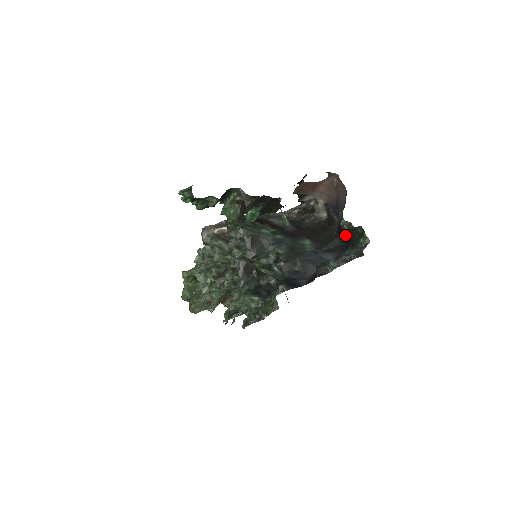
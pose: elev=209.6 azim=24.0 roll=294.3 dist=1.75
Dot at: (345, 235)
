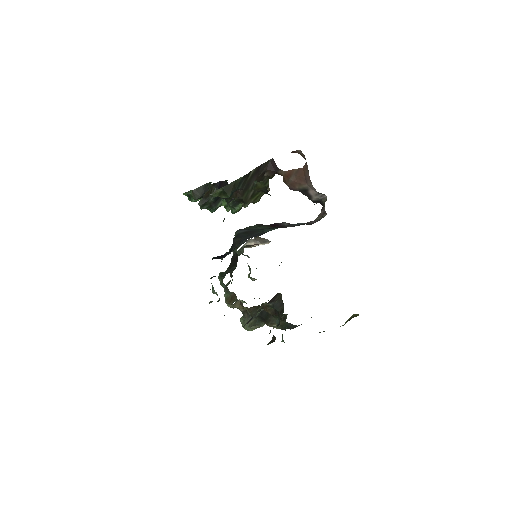
Dot at: occluded
